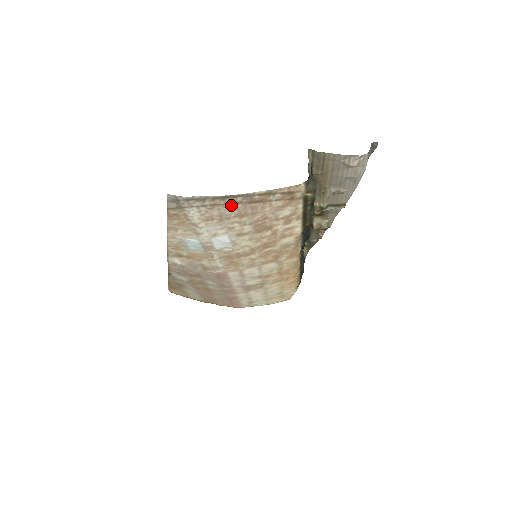
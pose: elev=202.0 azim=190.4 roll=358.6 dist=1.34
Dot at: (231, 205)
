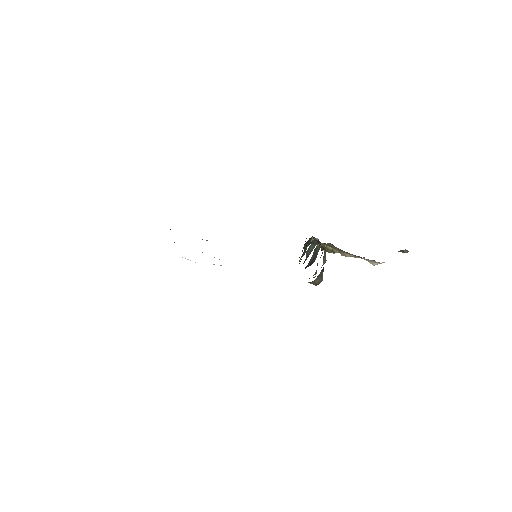
Dot at: occluded
